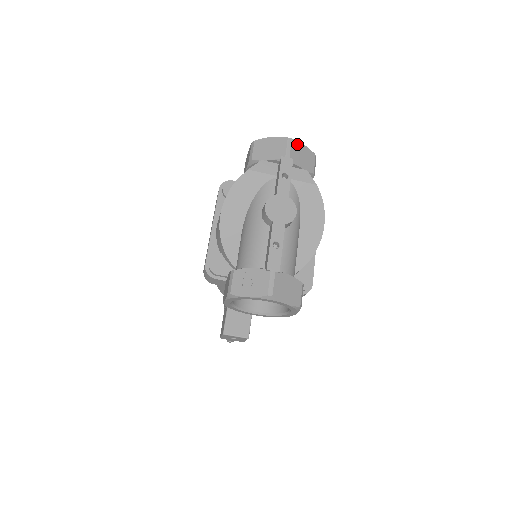
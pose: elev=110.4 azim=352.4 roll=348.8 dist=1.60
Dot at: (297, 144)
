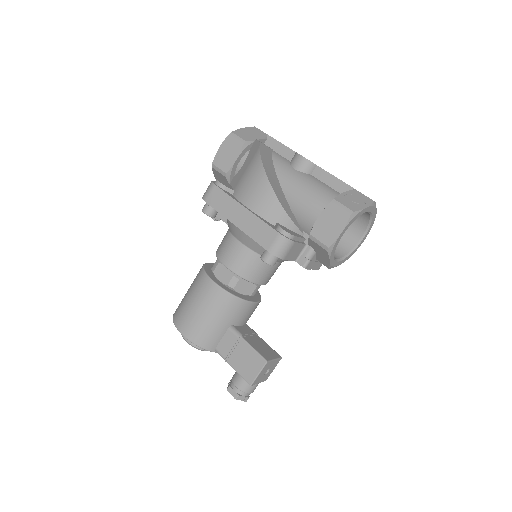
Dot at: occluded
